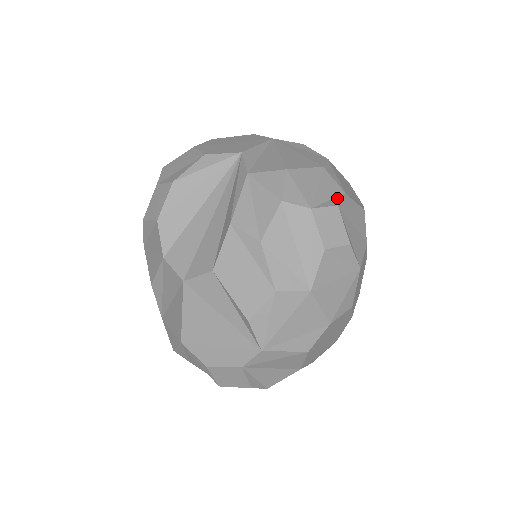
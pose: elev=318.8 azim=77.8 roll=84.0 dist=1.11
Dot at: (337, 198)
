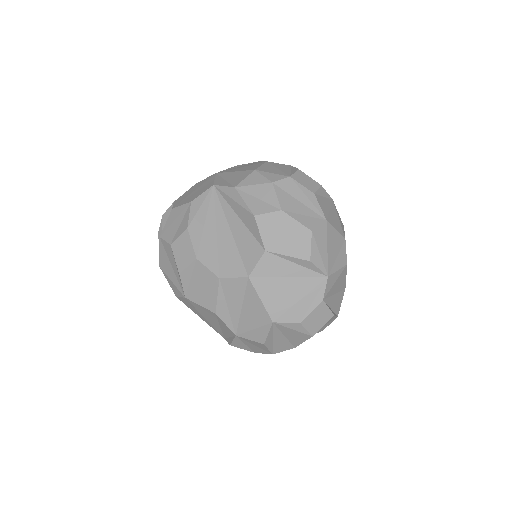
Dot at: (292, 168)
